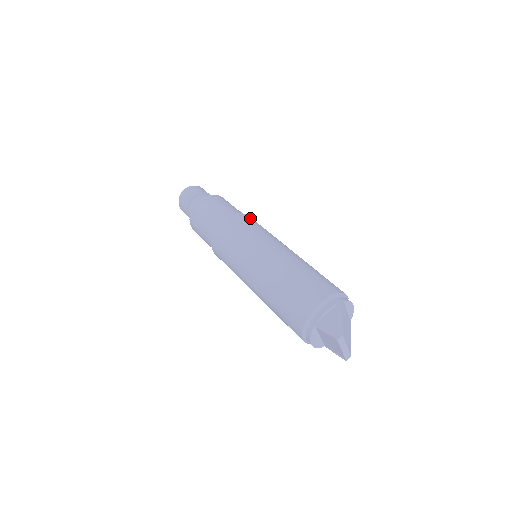
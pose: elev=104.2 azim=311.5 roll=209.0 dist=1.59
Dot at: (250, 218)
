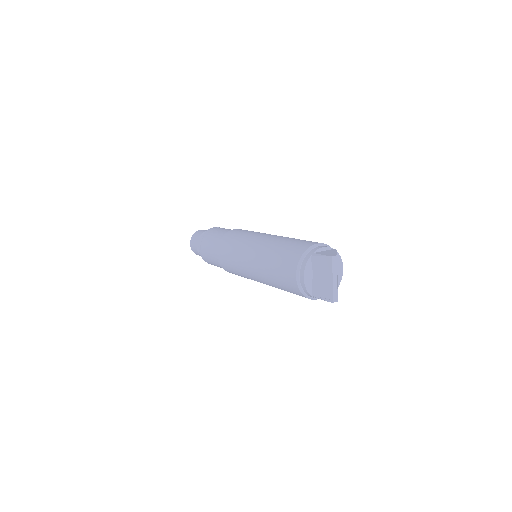
Dot at: occluded
